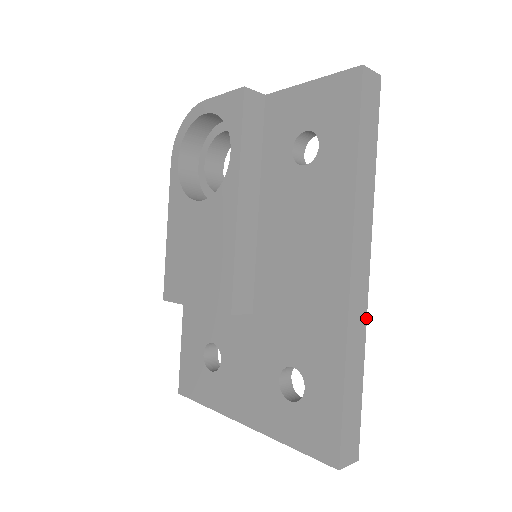
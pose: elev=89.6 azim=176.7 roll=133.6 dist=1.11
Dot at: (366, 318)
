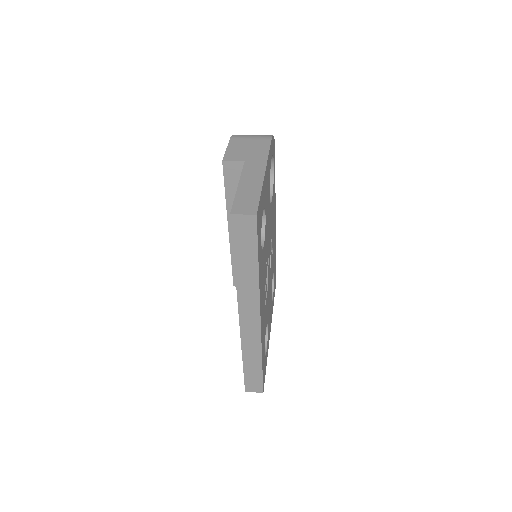
Dot at: (261, 342)
